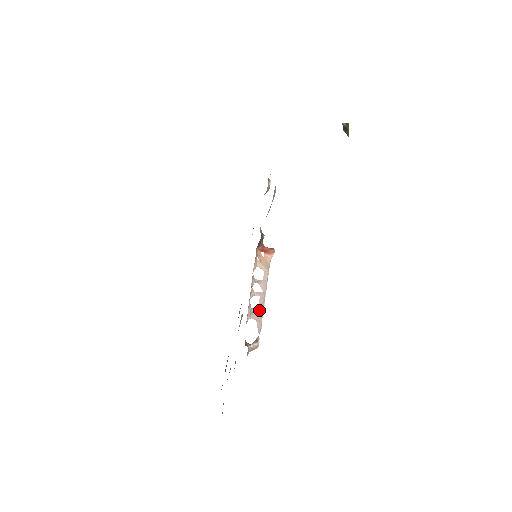
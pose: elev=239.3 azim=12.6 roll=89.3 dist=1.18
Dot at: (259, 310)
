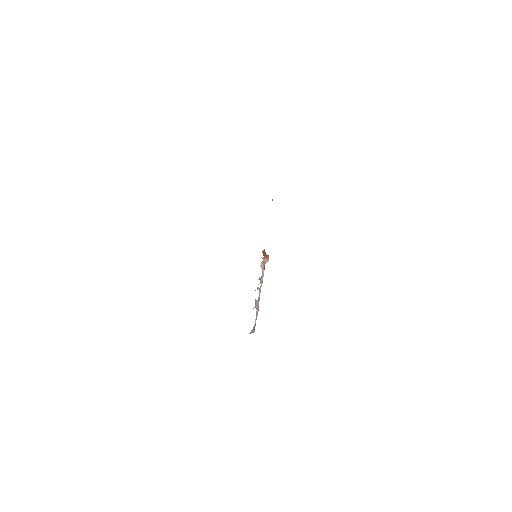
Dot at: (258, 302)
